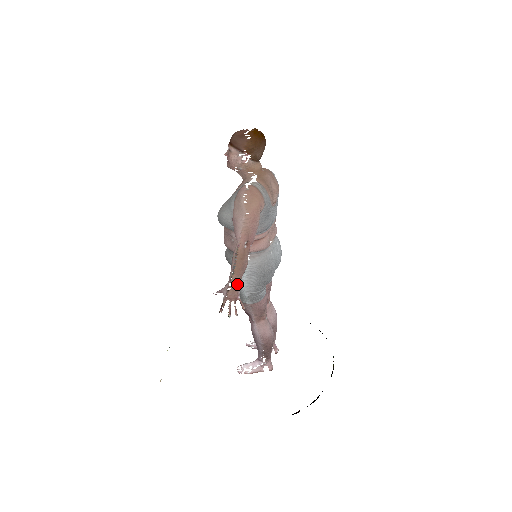
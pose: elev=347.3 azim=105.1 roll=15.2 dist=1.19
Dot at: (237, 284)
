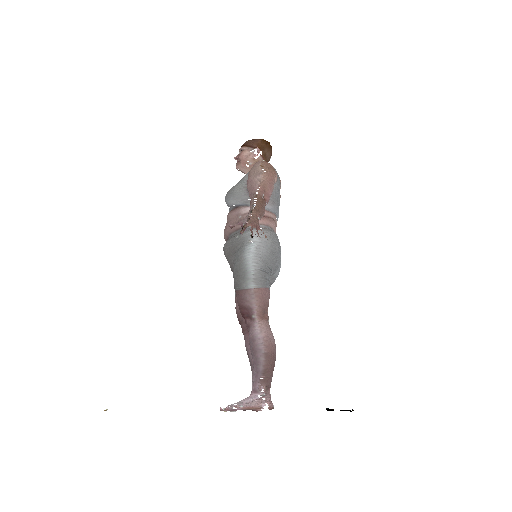
Dot at: (258, 217)
